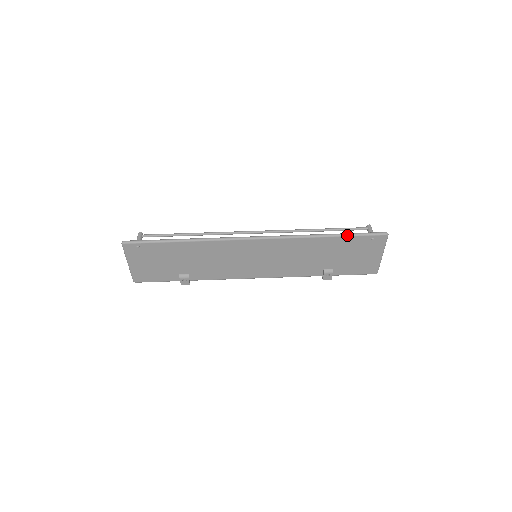
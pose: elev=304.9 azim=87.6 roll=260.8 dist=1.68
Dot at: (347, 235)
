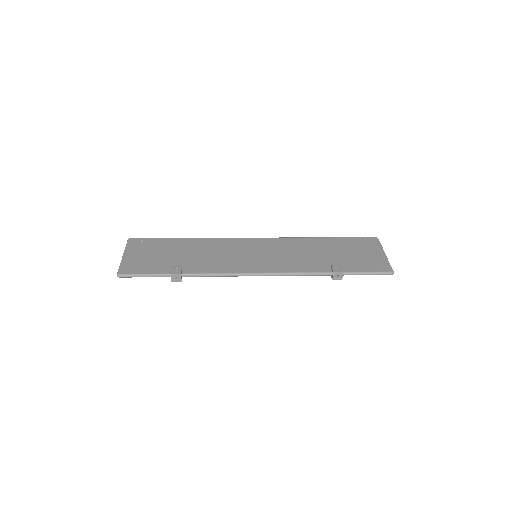
Dot at: (339, 237)
